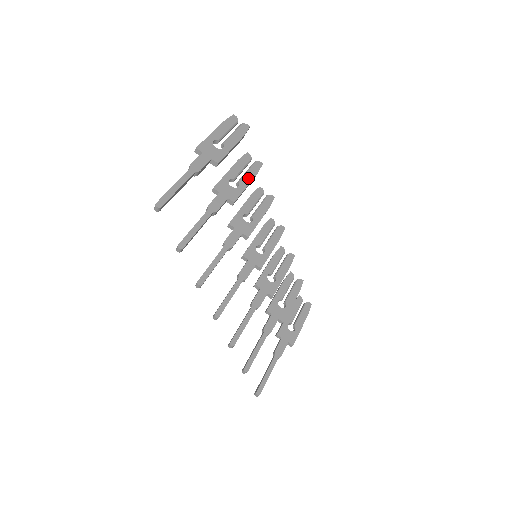
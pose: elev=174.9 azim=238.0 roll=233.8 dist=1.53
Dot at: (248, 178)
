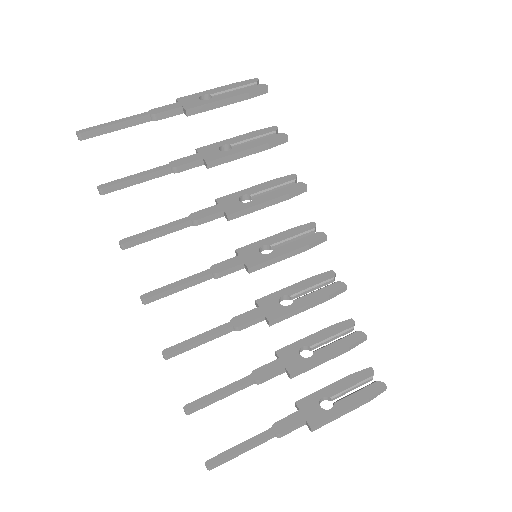
Dot at: (250, 145)
